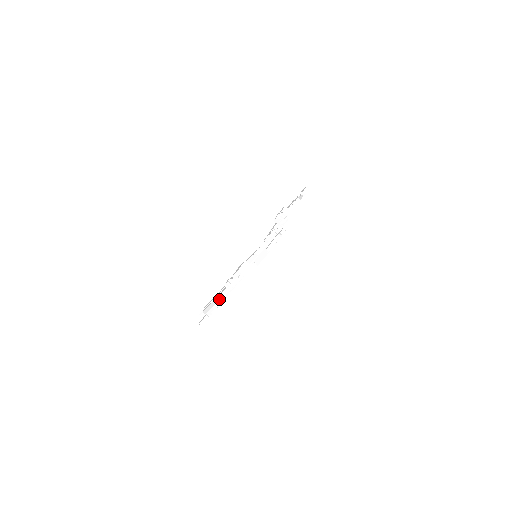
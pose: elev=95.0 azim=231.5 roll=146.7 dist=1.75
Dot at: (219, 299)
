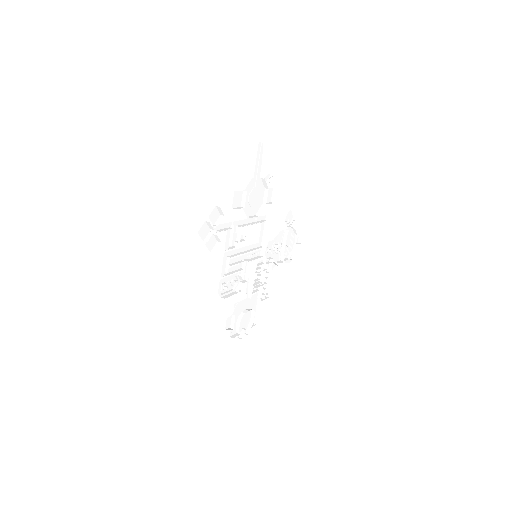
Dot at: (245, 203)
